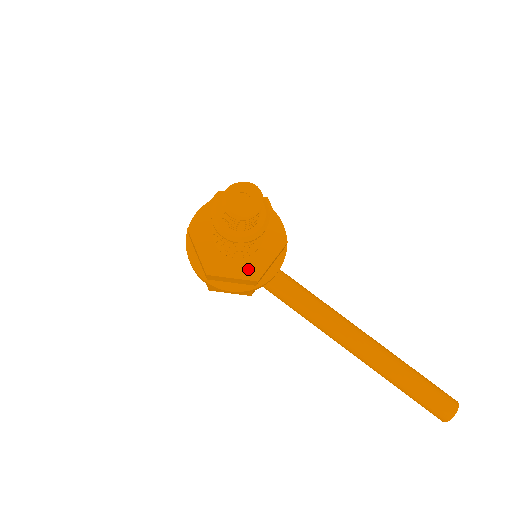
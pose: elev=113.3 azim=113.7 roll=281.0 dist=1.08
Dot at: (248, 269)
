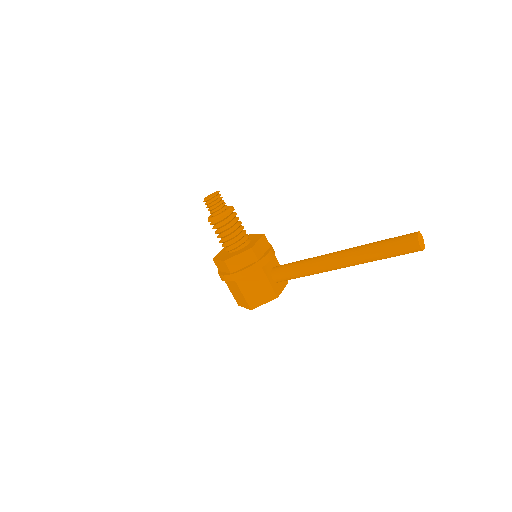
Dot at: (245, 249)
